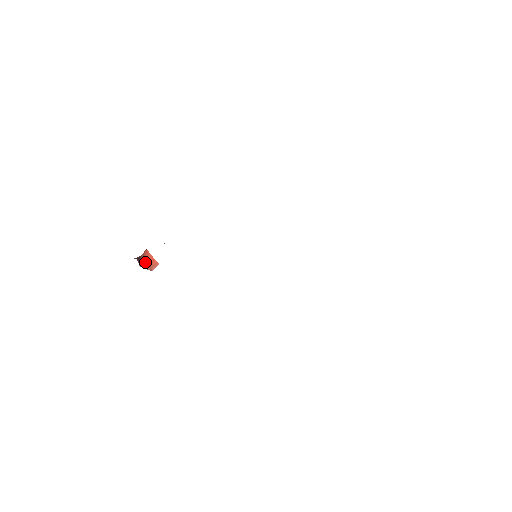
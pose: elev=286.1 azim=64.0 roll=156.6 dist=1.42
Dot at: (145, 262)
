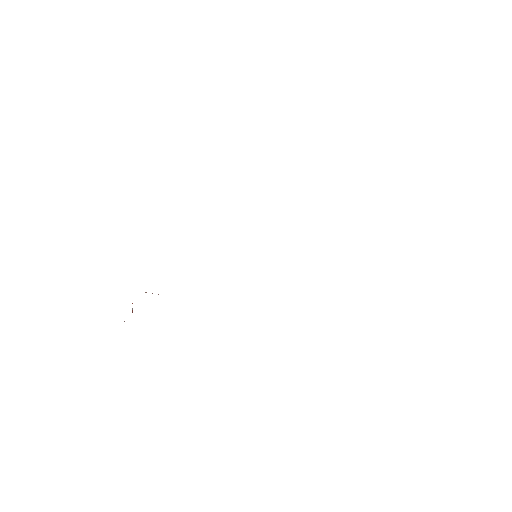
Dot at: occluded
